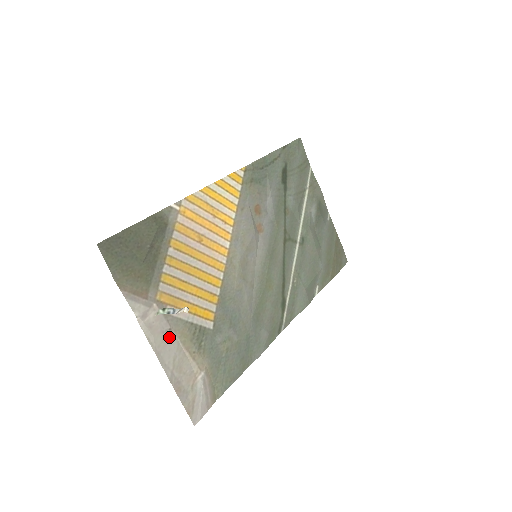
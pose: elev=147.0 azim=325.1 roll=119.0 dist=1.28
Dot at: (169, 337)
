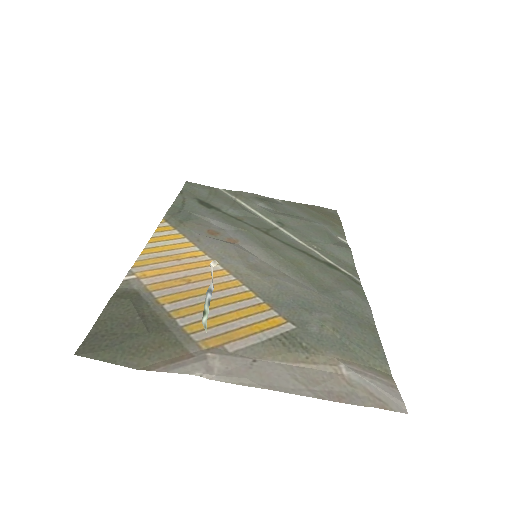
Dot at: (262, 367)
